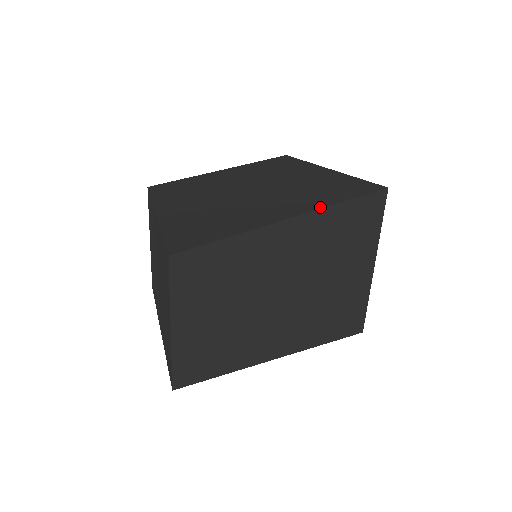
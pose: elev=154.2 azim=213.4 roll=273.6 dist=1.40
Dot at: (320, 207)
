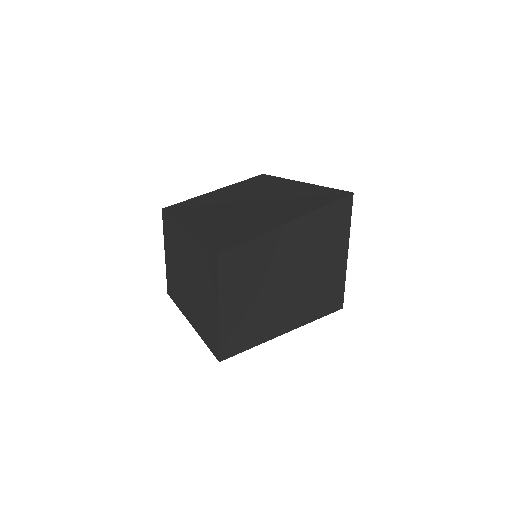
Dot at: (310, 211)
